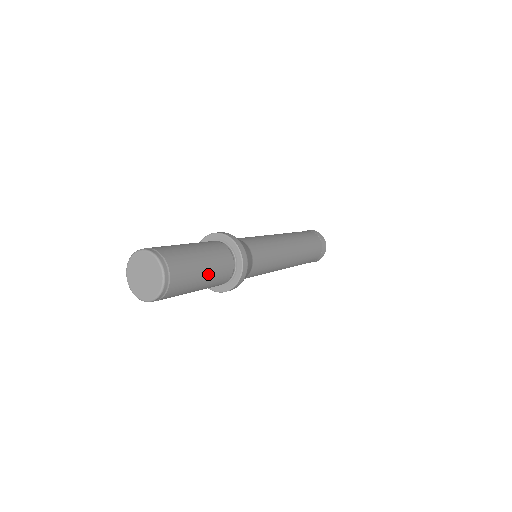
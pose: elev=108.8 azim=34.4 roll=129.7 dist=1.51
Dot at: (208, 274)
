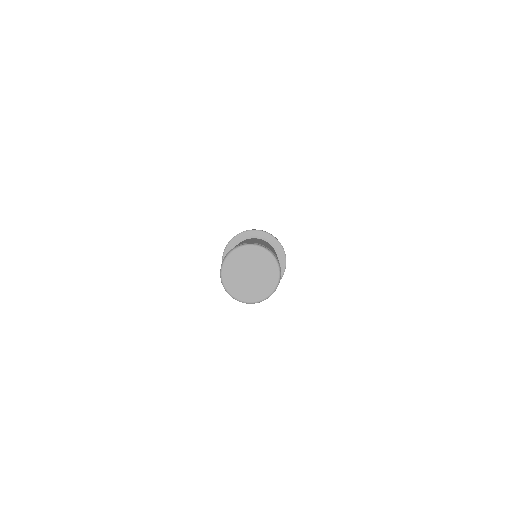
Dot at: occluded
